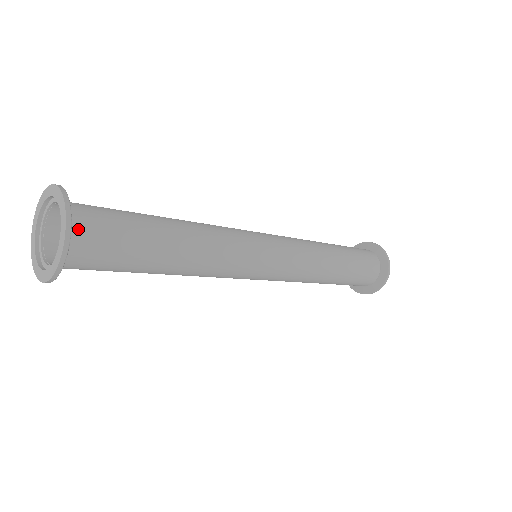
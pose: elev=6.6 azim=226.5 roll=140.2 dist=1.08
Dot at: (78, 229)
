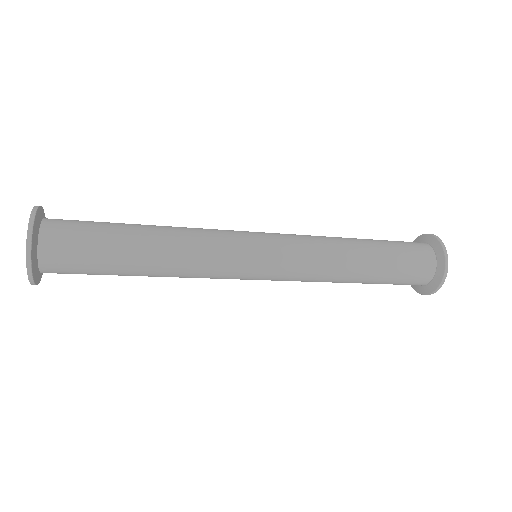
Dot at: (47, 230)
